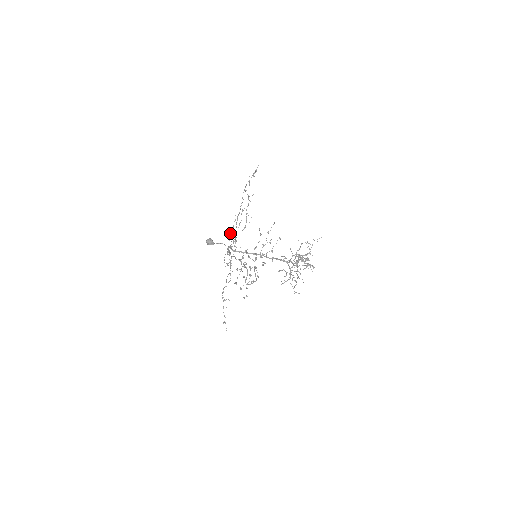
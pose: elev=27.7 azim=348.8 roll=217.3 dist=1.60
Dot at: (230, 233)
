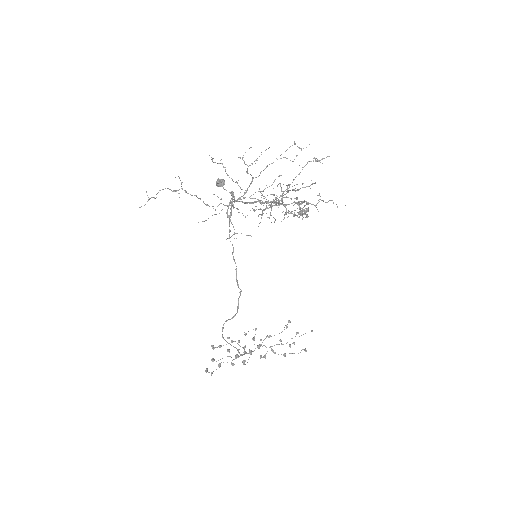
Dot at: (245, 152)
